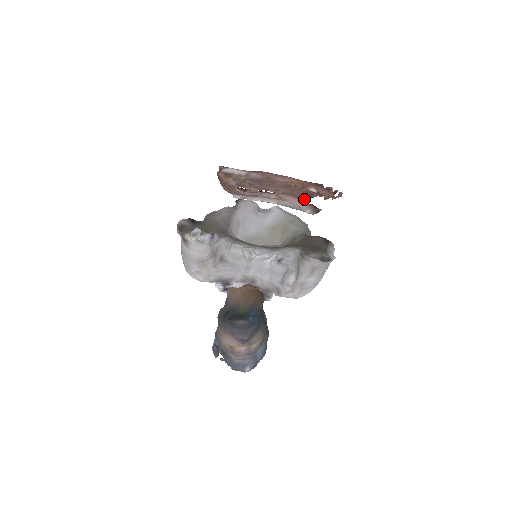
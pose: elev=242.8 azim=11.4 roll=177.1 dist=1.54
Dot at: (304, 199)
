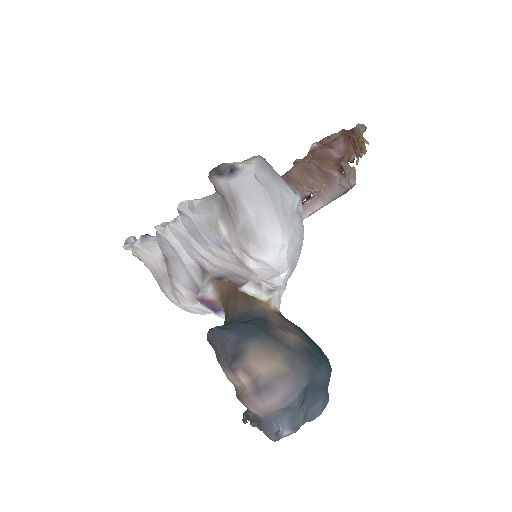
Dot at: (339, 172)
